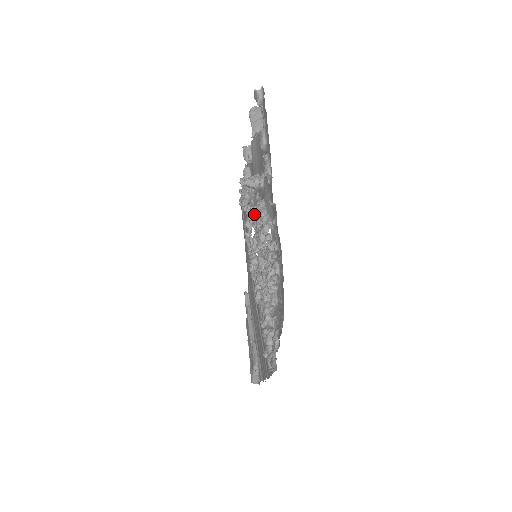
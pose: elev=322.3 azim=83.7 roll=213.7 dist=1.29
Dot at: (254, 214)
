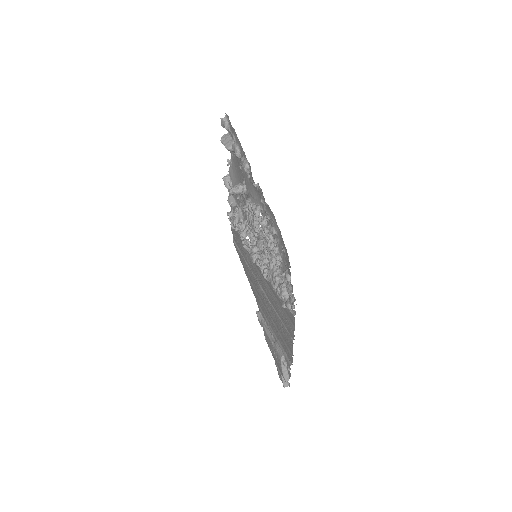
Dot at: (245, 224)
